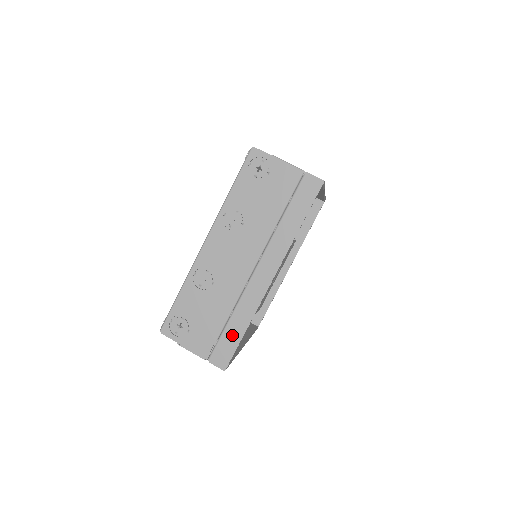
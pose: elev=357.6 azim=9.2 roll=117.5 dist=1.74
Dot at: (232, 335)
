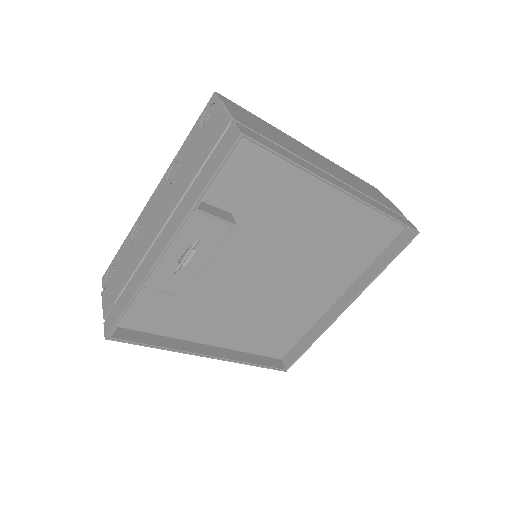
Dot at: (122, 302)
